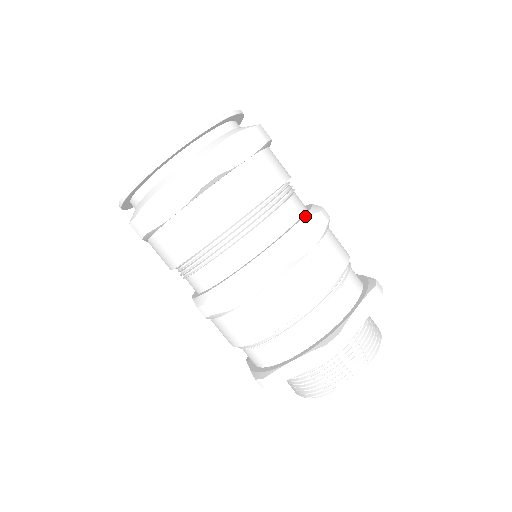
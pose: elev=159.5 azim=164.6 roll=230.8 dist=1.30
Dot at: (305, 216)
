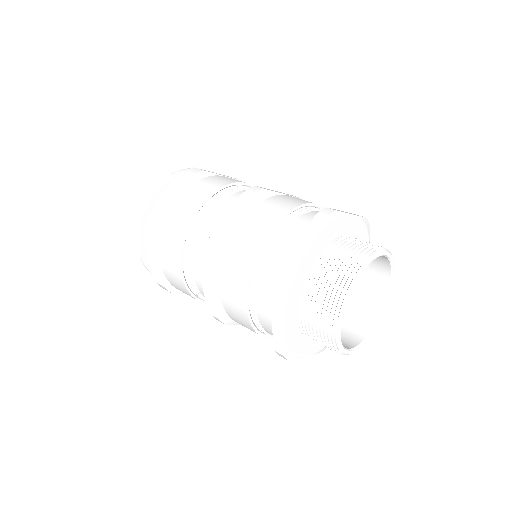
Dot at: (231, 204)
